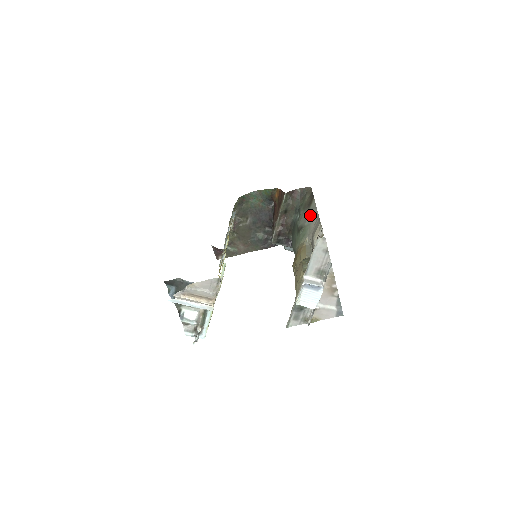
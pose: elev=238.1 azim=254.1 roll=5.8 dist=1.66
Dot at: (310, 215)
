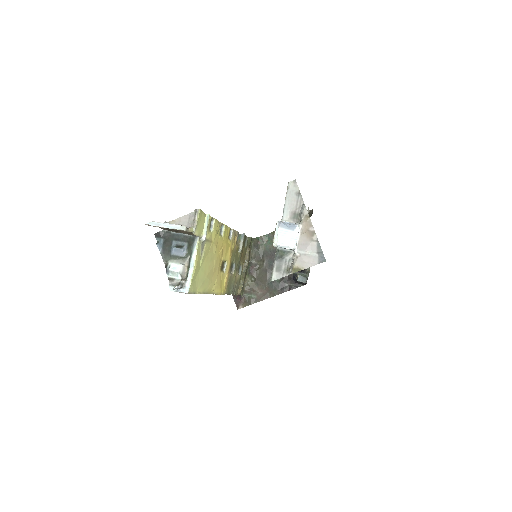
Dot at: occluded
